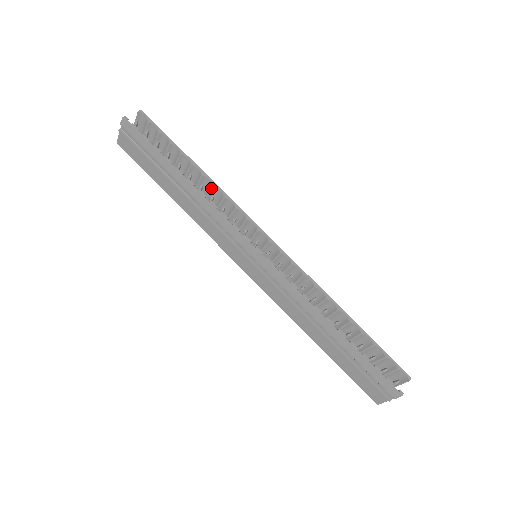
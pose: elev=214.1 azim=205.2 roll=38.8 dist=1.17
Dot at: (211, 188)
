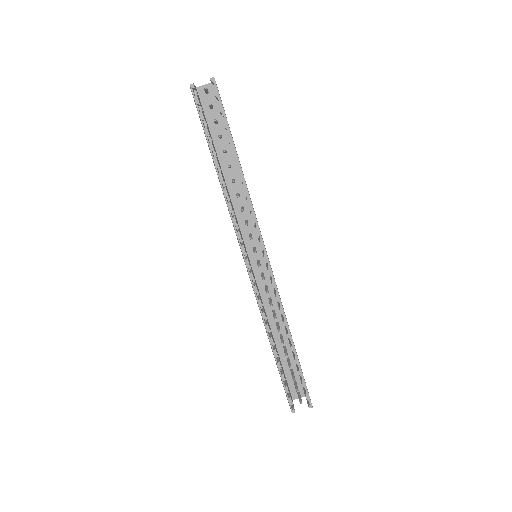
Dot at: (242, 186)
